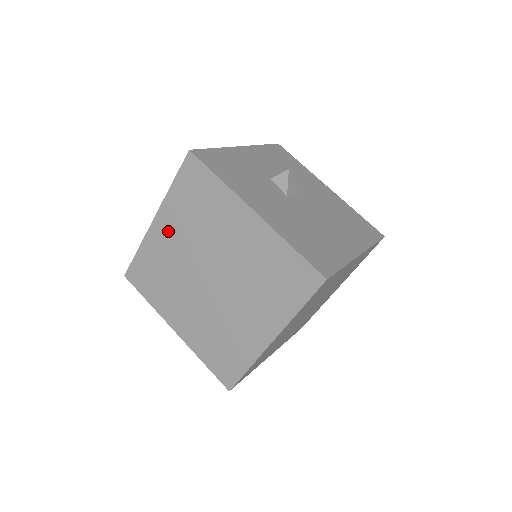
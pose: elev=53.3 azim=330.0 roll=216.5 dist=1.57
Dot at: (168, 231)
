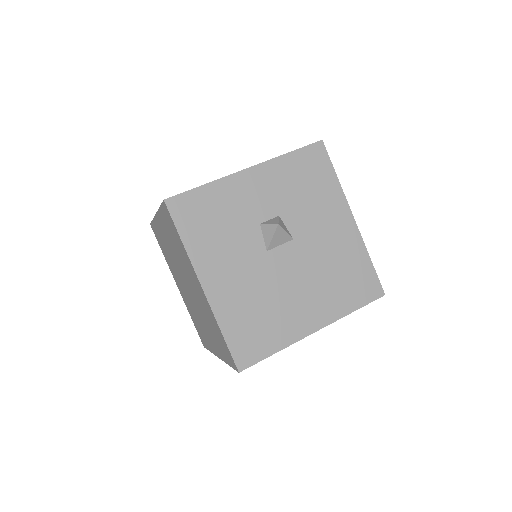
Dot at: (164, 232)
